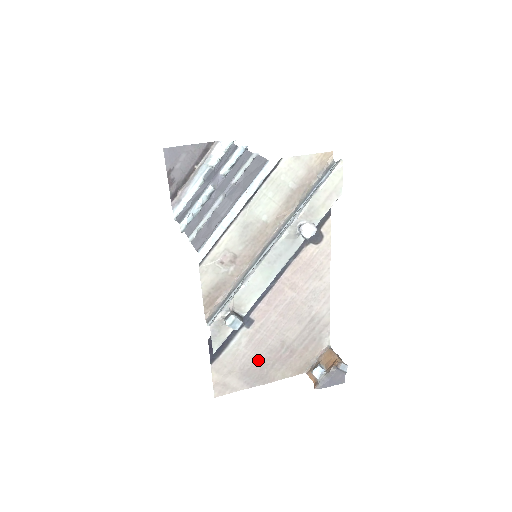
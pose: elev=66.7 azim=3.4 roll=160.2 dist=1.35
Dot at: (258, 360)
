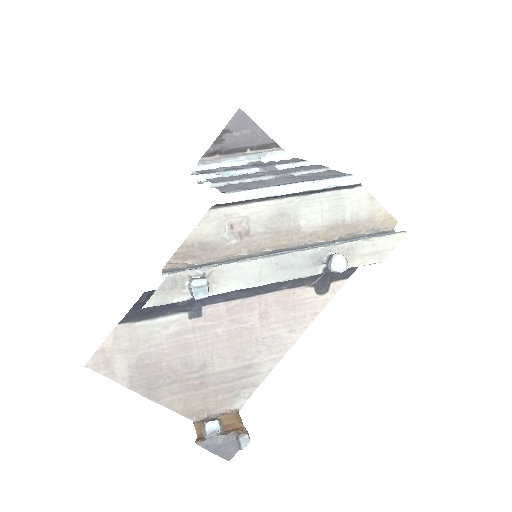
Dot at: (165, 363)
